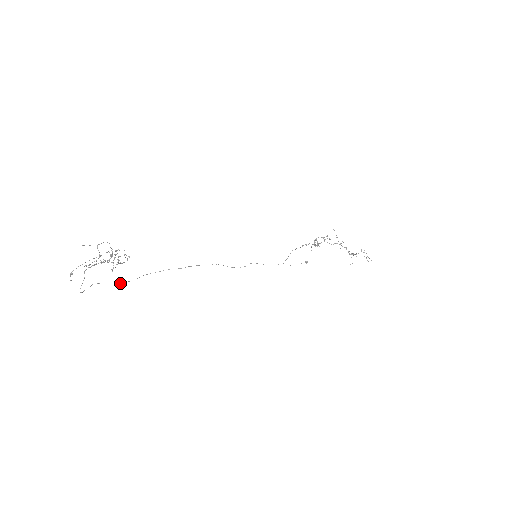
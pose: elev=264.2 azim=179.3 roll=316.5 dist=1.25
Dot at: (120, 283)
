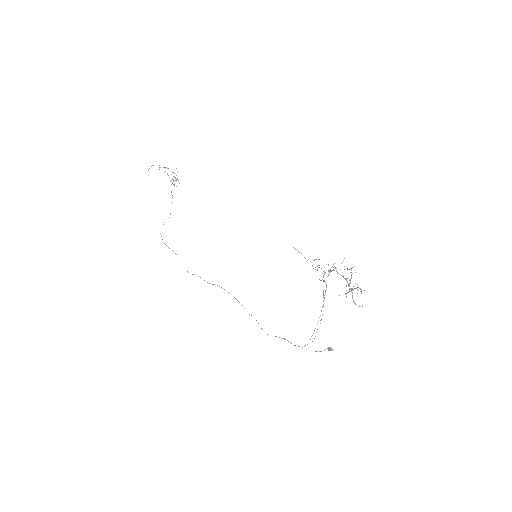
Dot at: occluded
